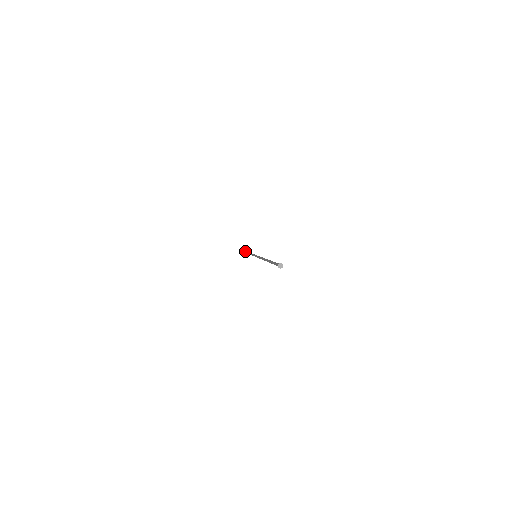
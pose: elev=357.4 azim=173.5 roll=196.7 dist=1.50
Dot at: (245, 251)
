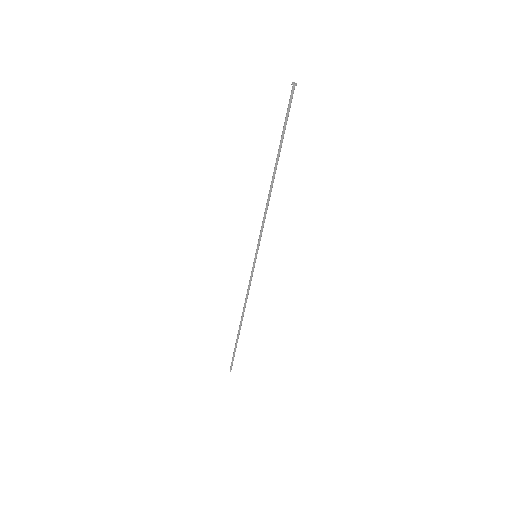
Dot at: (236, 343)
